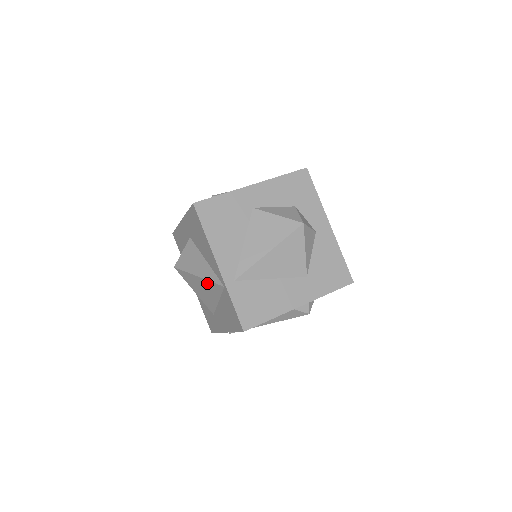
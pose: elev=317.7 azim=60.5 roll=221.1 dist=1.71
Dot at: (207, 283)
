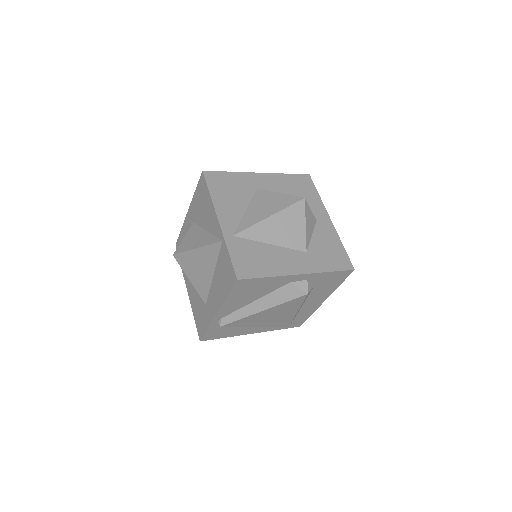
Dot at: (205, 251)
